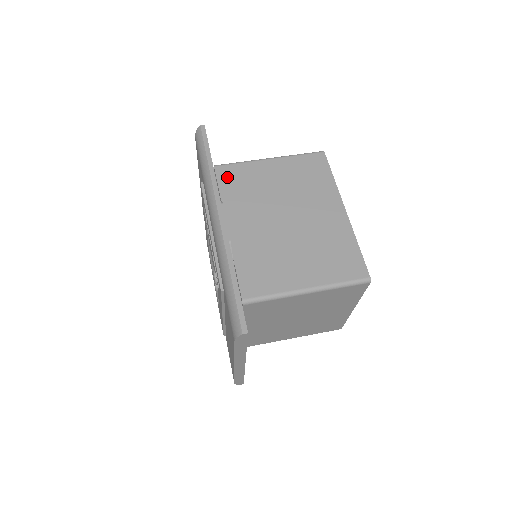
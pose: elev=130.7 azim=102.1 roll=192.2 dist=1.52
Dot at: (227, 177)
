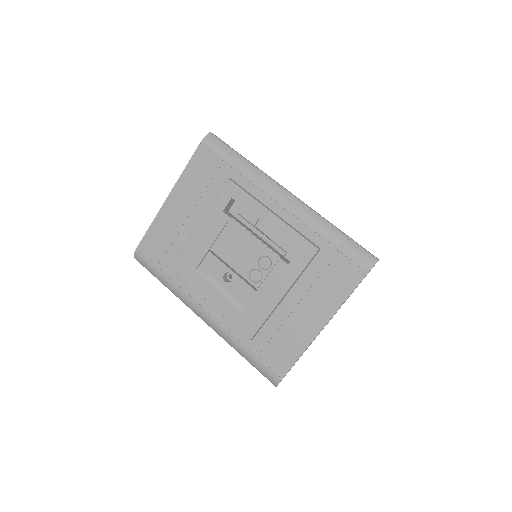
Dot at: occluded
